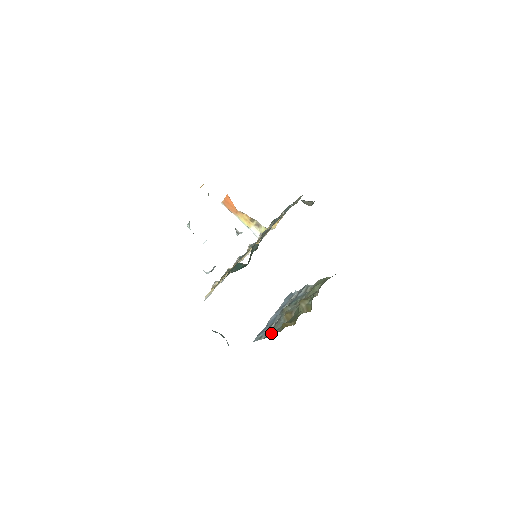
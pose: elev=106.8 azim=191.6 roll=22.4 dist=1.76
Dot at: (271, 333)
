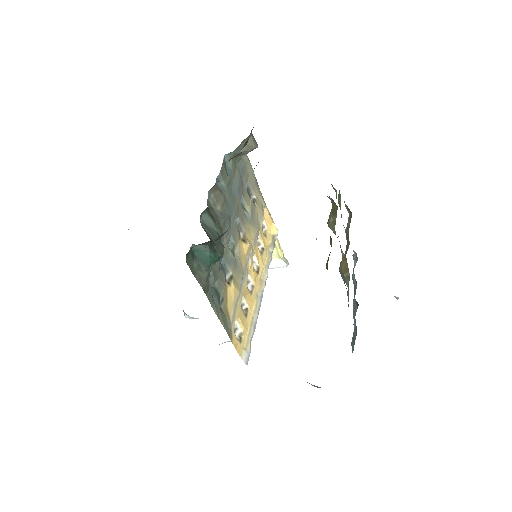
Dot at: occluded
